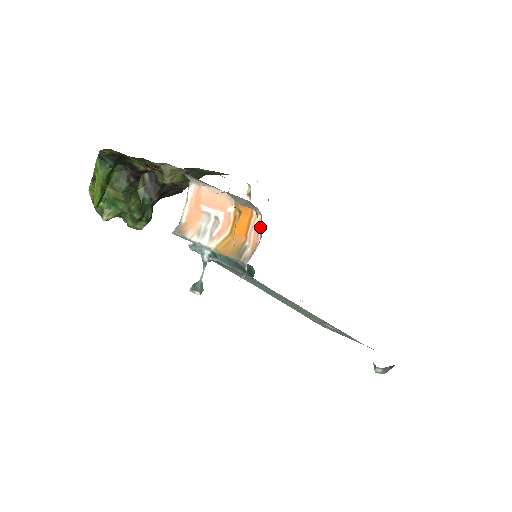
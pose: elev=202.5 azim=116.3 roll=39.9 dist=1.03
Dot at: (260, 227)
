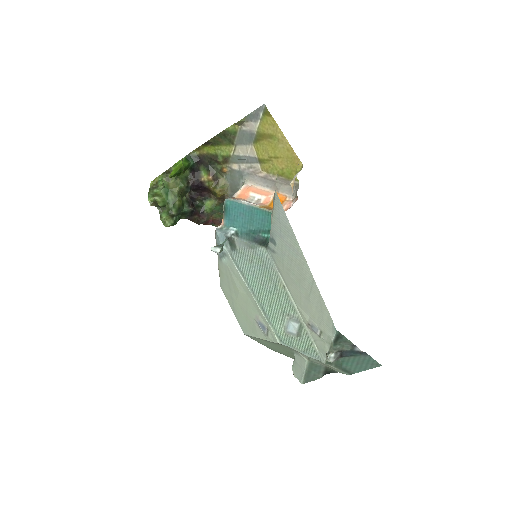
Dot at: (292, 202)
